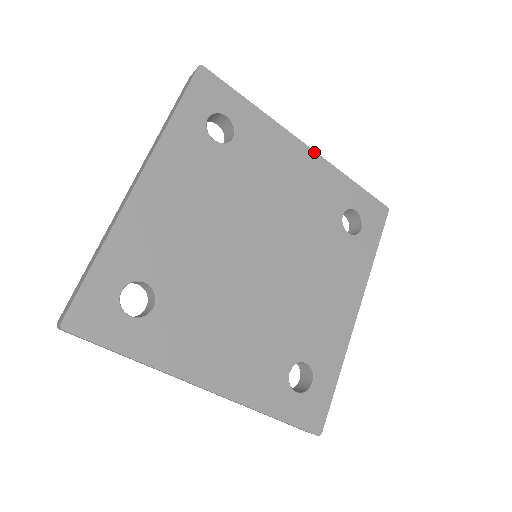
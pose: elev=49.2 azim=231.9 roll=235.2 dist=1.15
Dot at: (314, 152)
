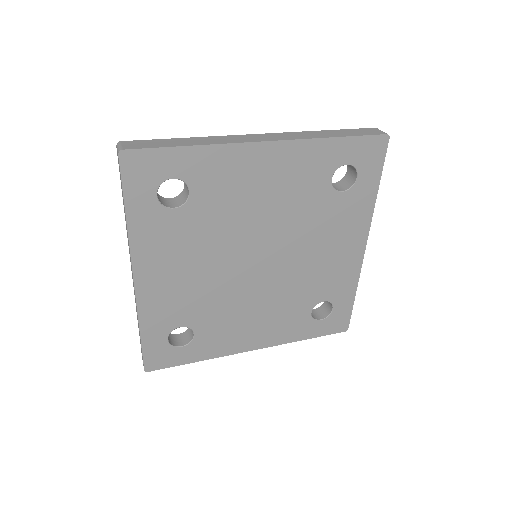
Dot at: (363, 255)
